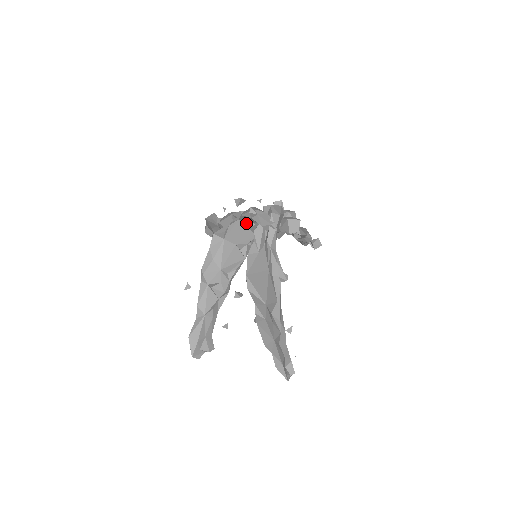
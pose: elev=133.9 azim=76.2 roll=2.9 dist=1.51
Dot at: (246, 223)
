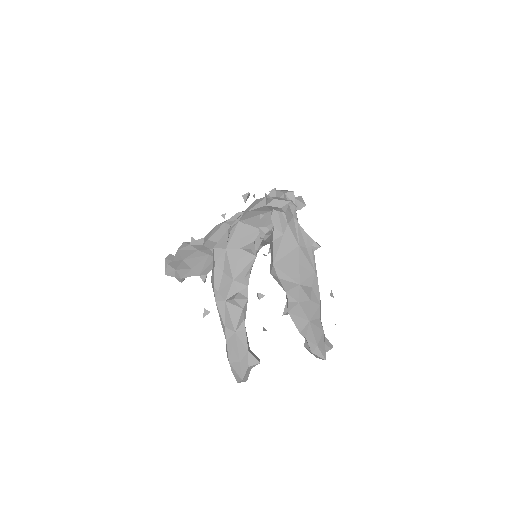
Dot at: (249, 221)
